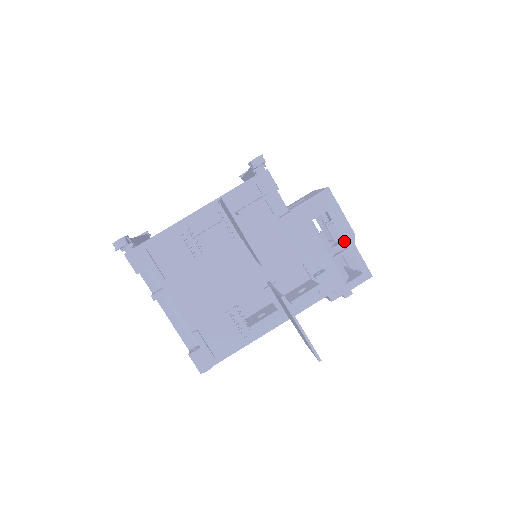
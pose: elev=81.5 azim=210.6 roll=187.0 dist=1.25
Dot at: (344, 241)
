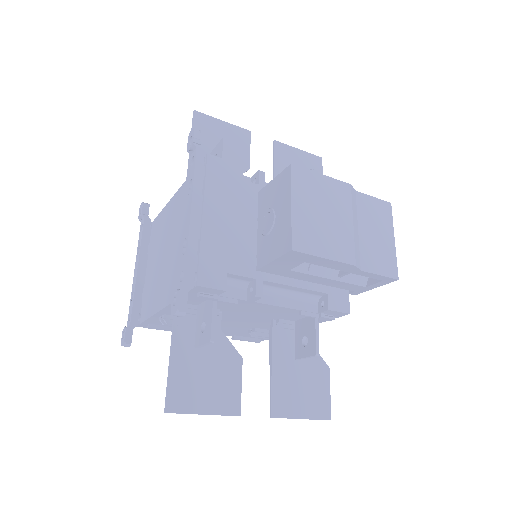
Dot at: (344, 271)
